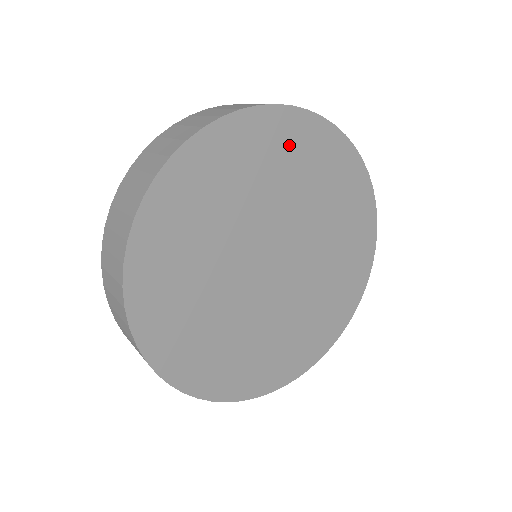
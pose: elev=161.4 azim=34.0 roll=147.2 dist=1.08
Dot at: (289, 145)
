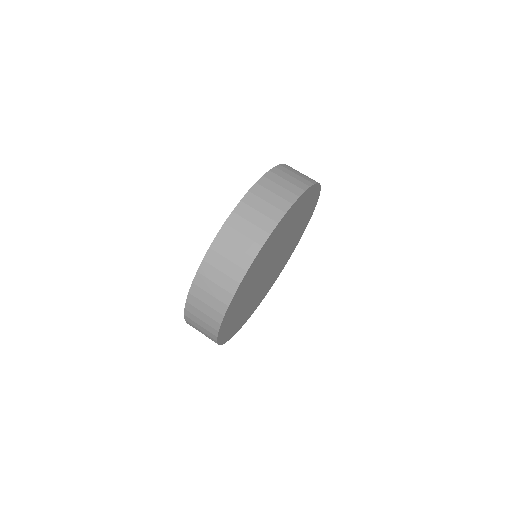
Dot at: (249, 278)
